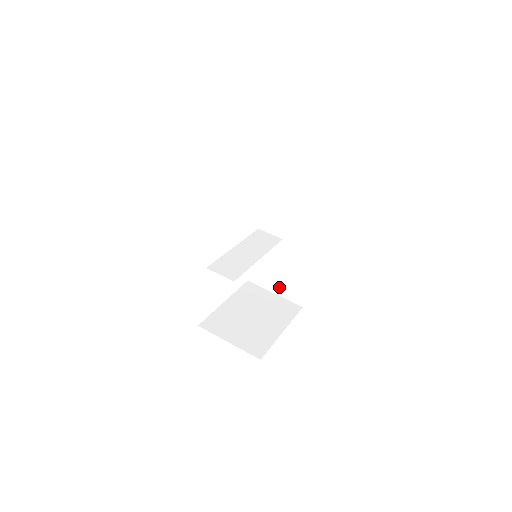
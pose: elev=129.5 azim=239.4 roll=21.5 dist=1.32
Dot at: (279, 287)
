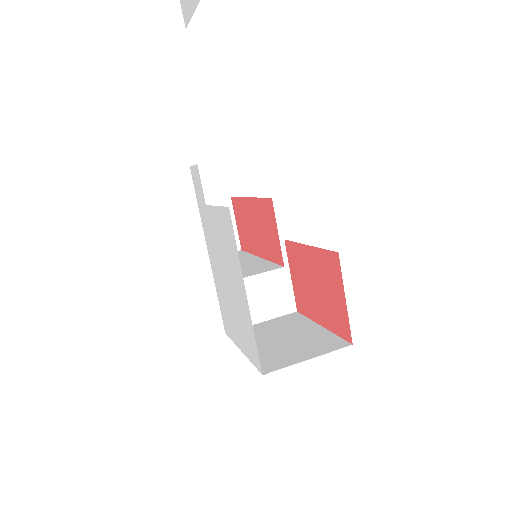
Dot at: (263, 310)
